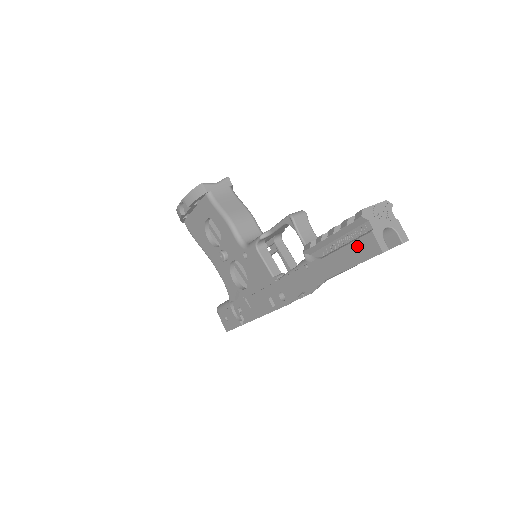
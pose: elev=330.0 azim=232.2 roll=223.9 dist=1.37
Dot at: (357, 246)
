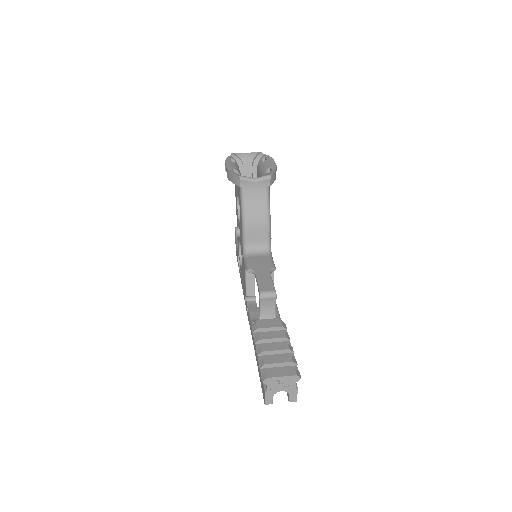
Dot at: occluded
